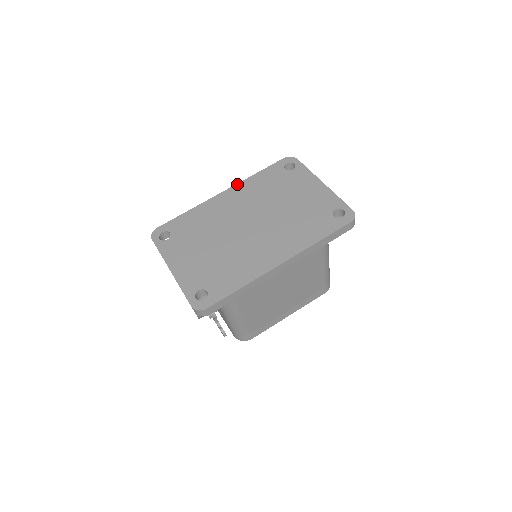
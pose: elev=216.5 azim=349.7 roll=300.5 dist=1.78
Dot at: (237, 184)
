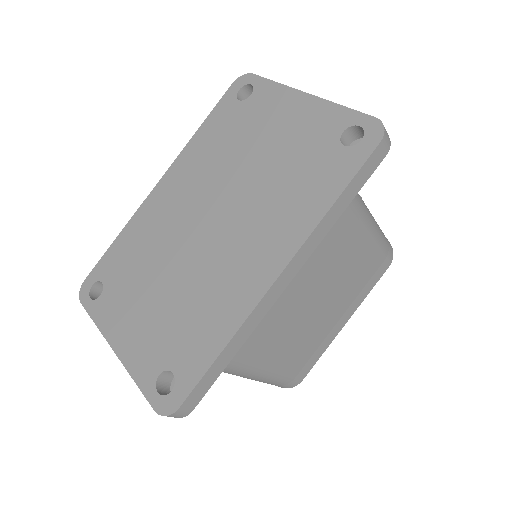
Dot at: (175, 159)
